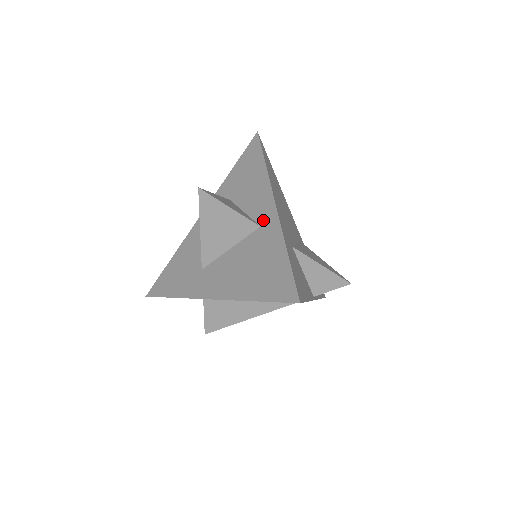
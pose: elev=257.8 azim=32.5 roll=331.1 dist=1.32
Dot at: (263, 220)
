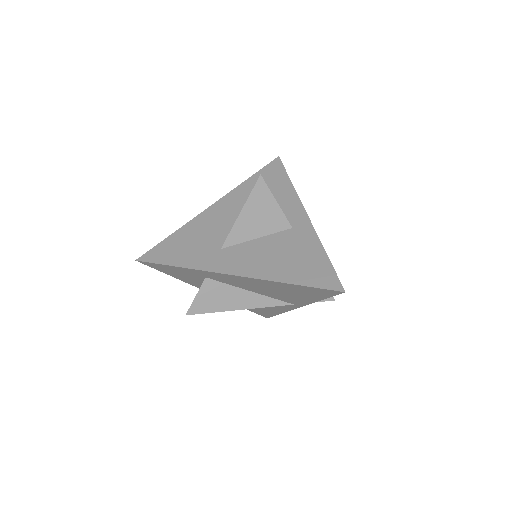
Dot at: (295, 224)
